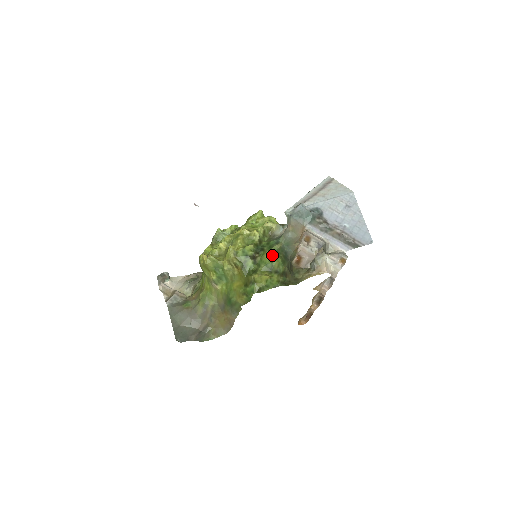
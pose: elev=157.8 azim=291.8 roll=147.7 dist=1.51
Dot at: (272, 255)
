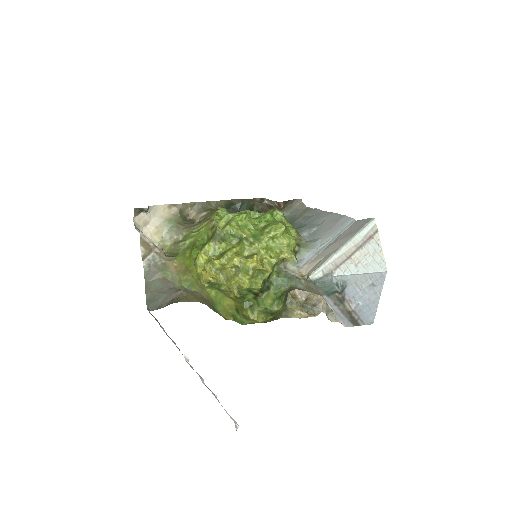
Dot at: (276, 300)
